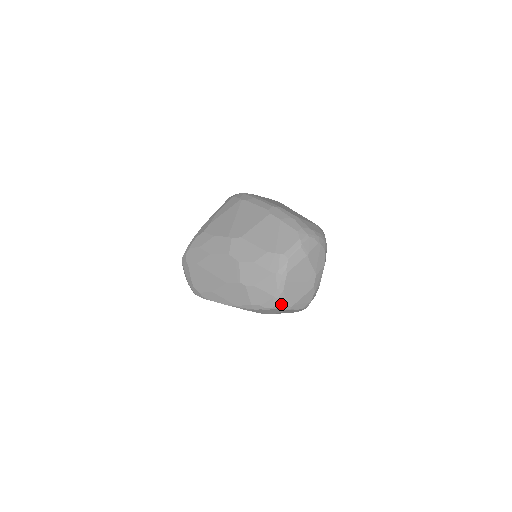
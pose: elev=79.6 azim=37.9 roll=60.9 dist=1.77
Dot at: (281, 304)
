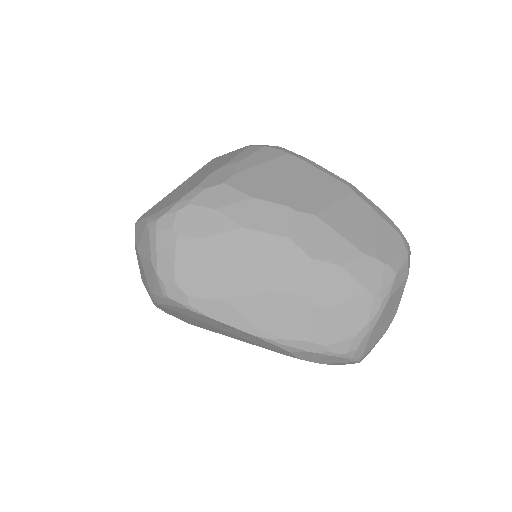
Dot at: (358, 350)
